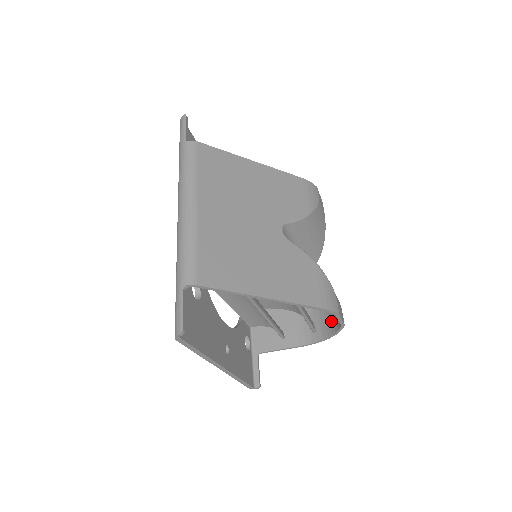
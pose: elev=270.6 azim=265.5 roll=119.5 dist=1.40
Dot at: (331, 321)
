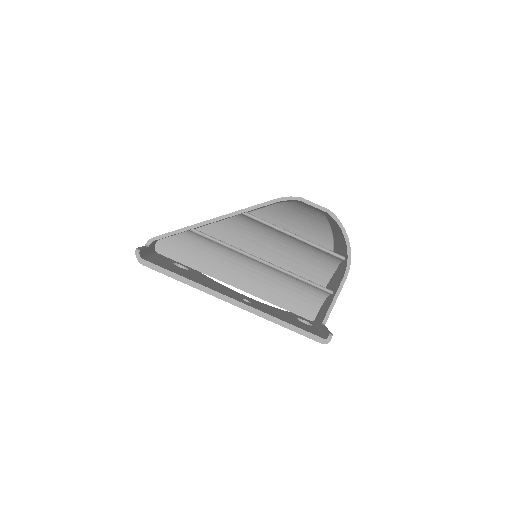
Dot at: (338, 232)
